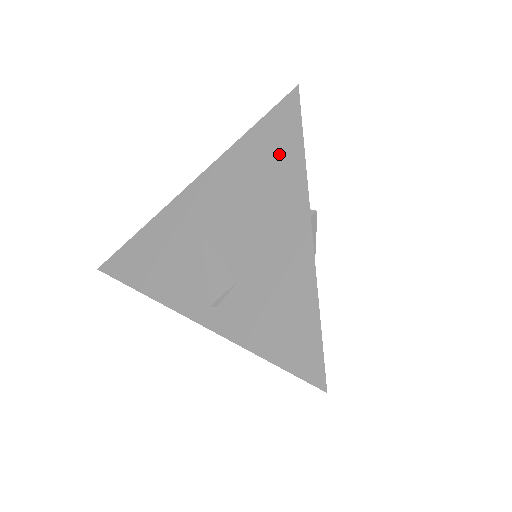
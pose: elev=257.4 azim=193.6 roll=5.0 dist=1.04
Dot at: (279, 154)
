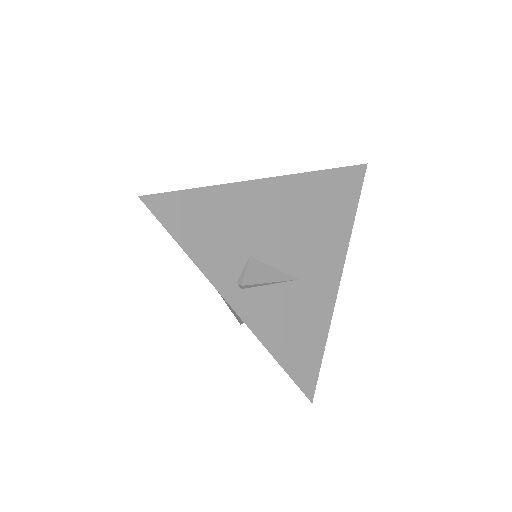
Dot at: occluded
